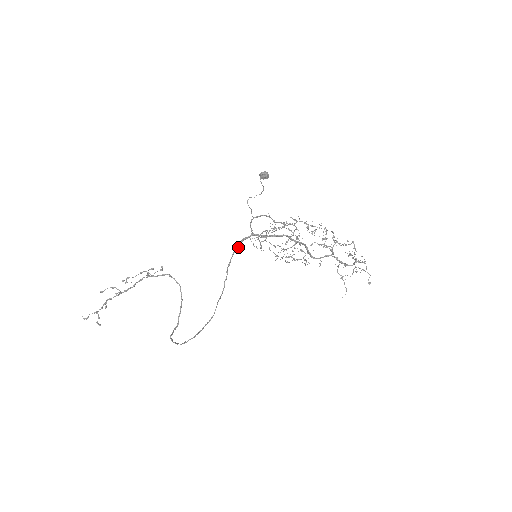
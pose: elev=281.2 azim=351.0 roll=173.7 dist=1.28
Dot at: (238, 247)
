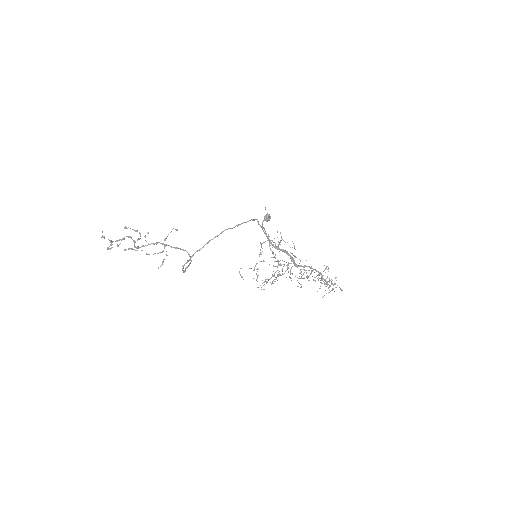
Dot at: occluded
